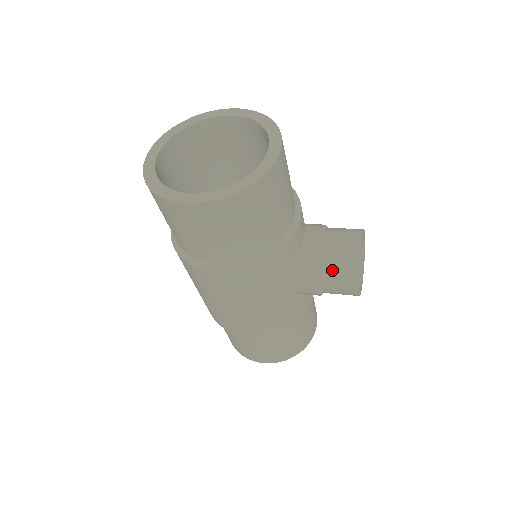
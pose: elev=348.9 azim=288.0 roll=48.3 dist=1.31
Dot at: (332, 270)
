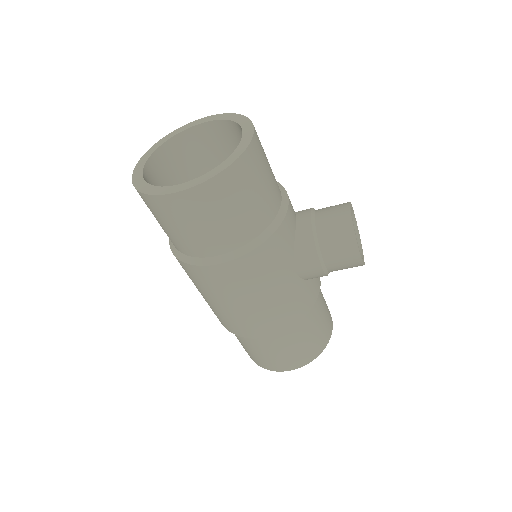
Dot at: (330, 242)
